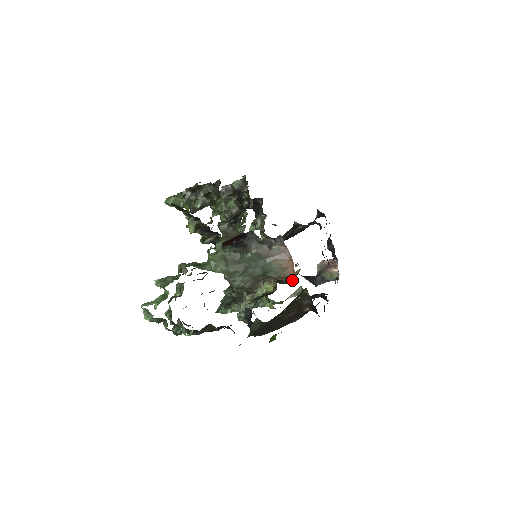
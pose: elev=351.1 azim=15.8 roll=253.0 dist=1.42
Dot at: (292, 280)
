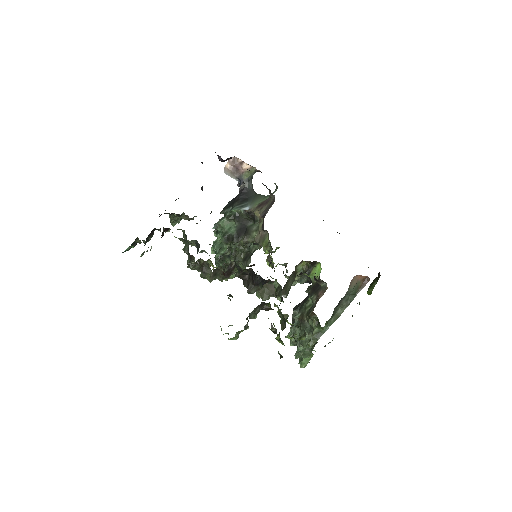
Dot at: (258, 219)
